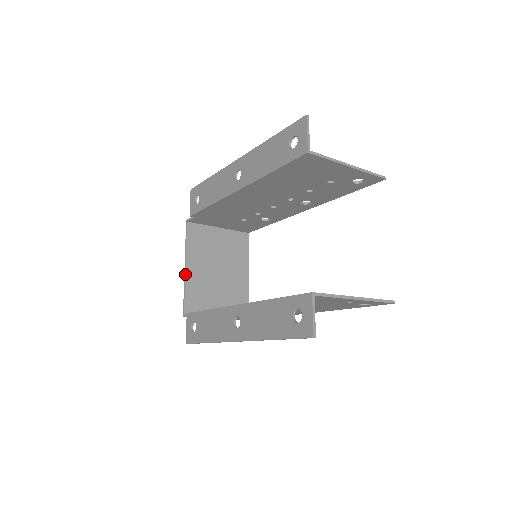
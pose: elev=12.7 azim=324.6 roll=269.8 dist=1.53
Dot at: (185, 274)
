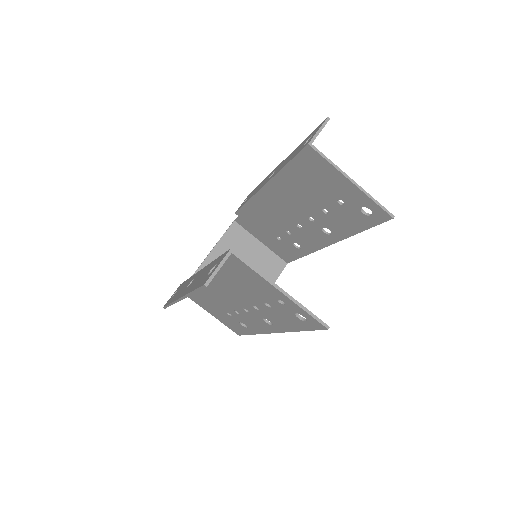
Dot at: (205, 259)
